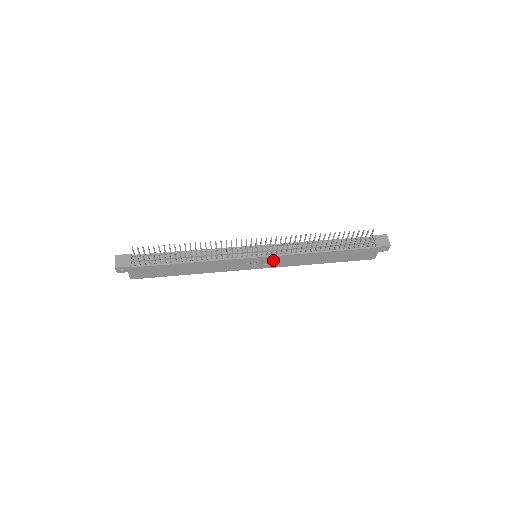
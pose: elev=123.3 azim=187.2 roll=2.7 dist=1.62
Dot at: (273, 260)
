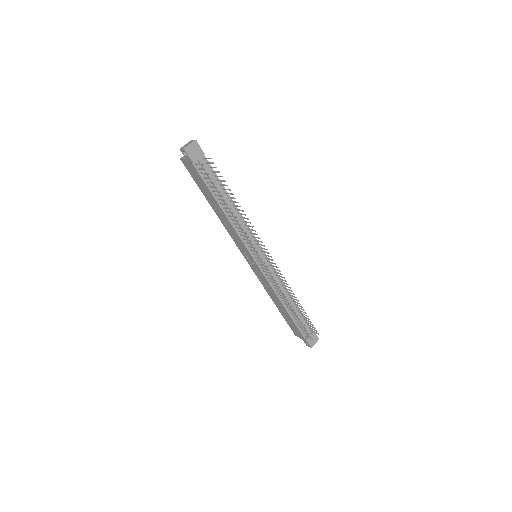
Dot at: (259, 272)
